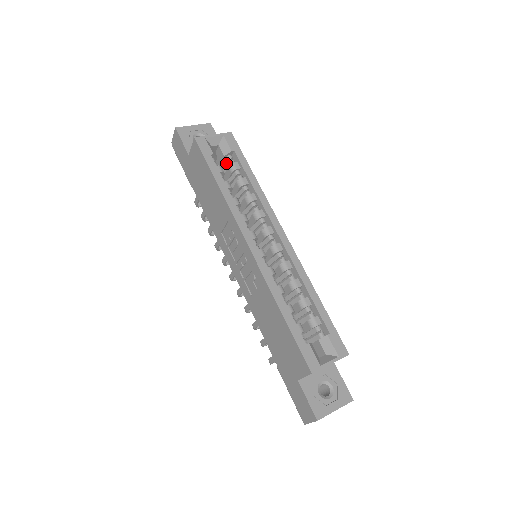
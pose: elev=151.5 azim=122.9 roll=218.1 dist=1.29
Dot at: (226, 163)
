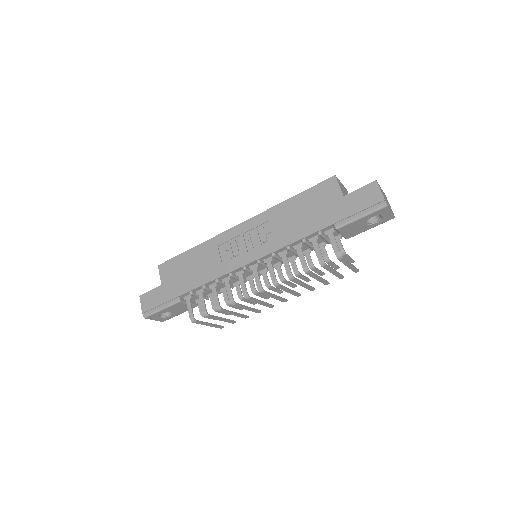
Dot at: occluded
